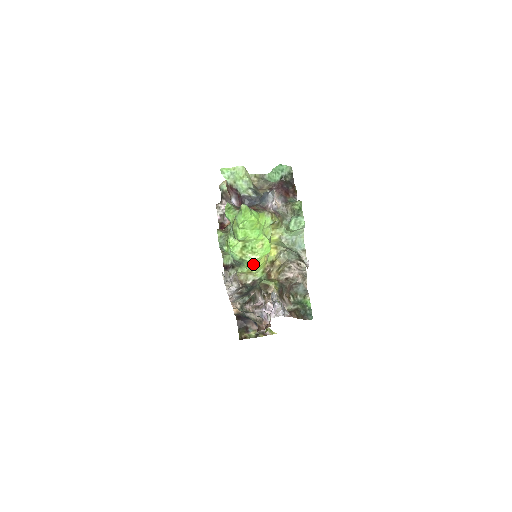
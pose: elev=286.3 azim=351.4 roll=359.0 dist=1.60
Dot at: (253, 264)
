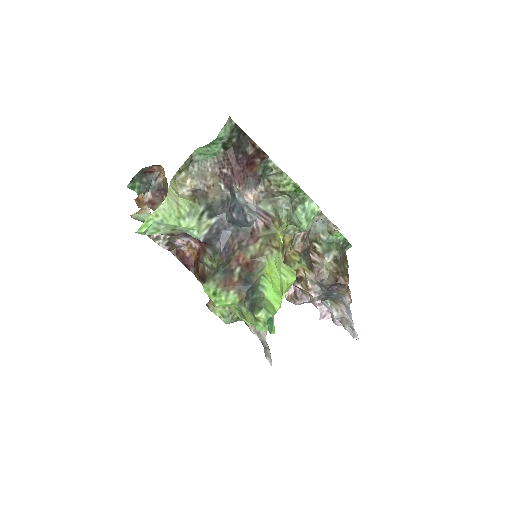
Dot at: occluded
